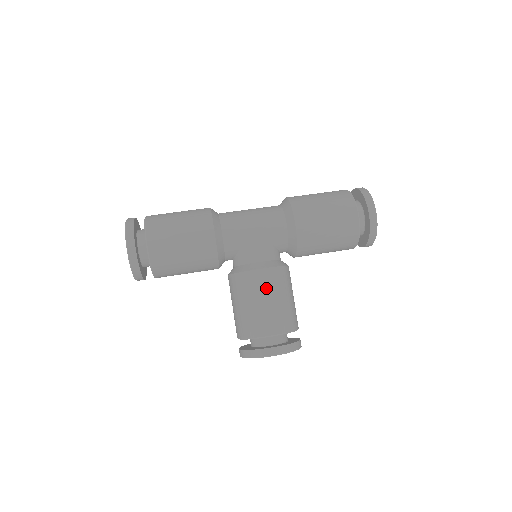
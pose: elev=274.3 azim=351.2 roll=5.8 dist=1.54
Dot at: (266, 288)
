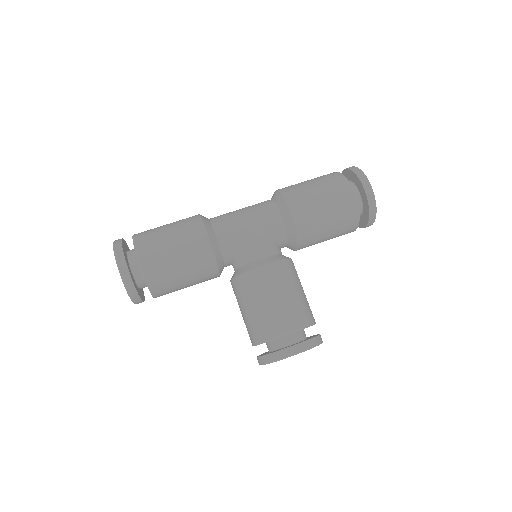
Dot at: (273, 284)
